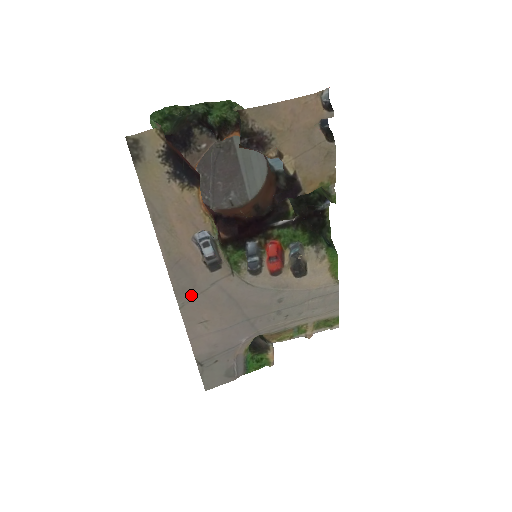
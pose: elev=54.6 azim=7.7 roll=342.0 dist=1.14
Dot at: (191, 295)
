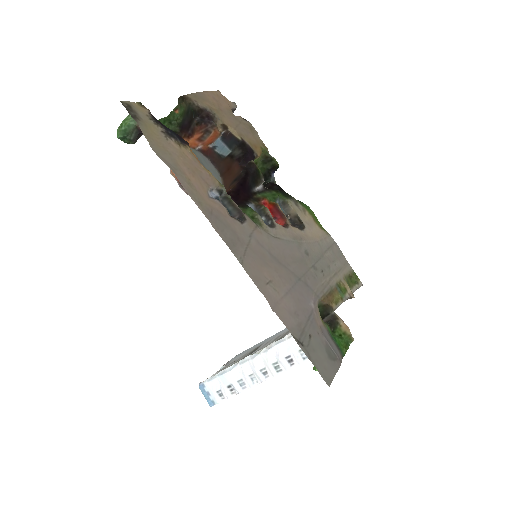
Dot at: (241, 249)
